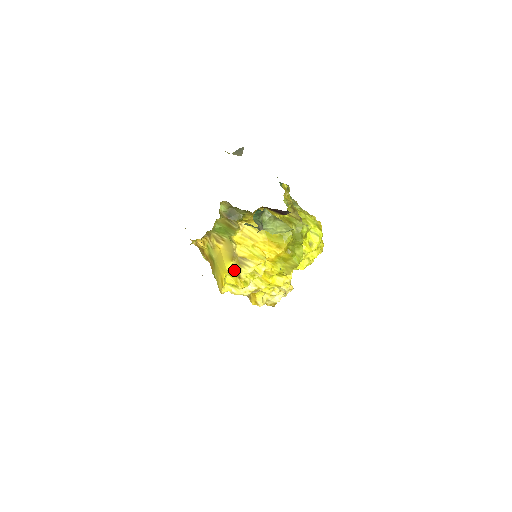
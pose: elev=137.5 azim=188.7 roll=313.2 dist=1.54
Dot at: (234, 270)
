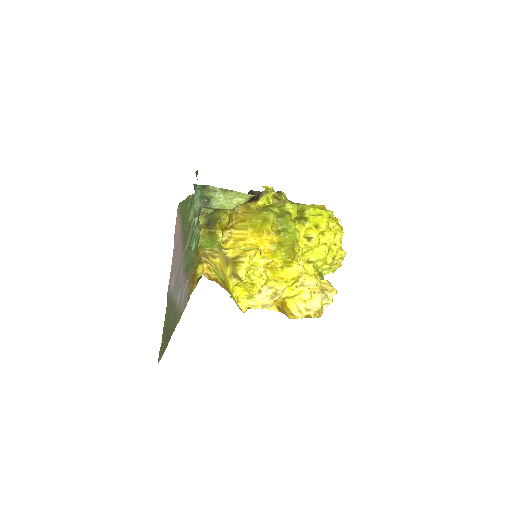
Dot at: (232, 274)
